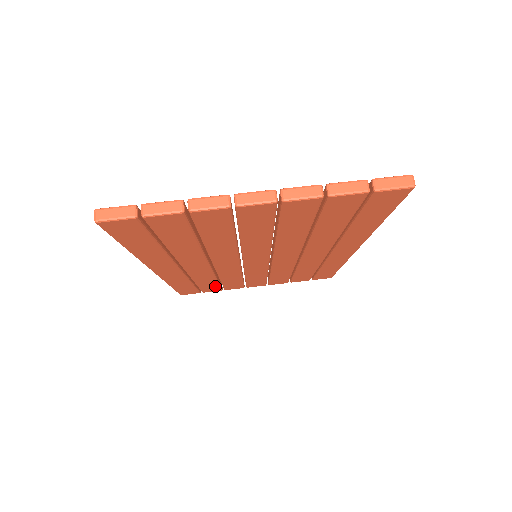
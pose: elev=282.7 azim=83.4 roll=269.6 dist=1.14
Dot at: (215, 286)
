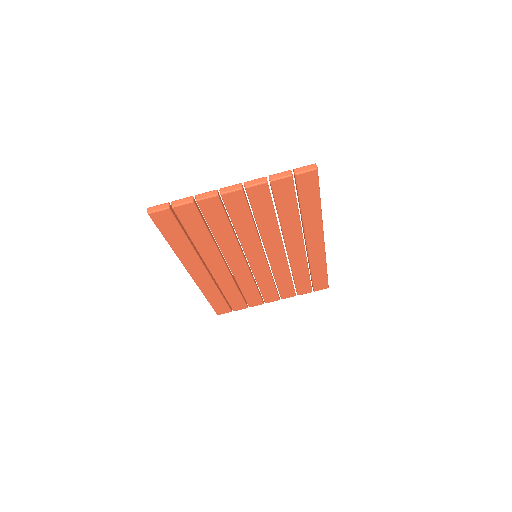
Dot at: (240, 300)
